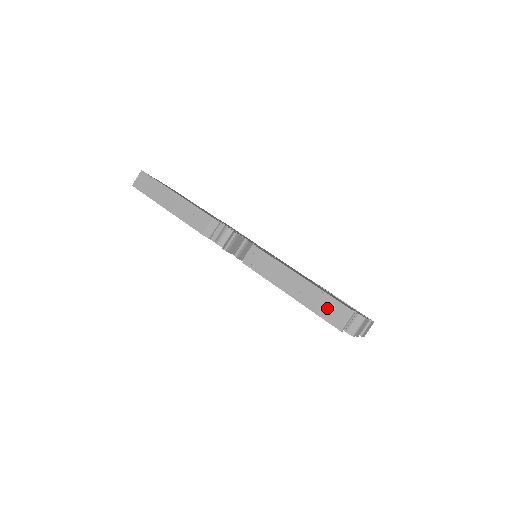
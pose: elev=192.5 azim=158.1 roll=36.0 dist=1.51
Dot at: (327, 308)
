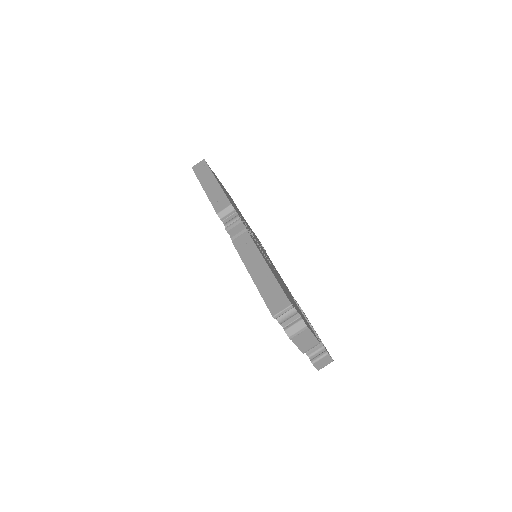
Dot at: (273, 295)
